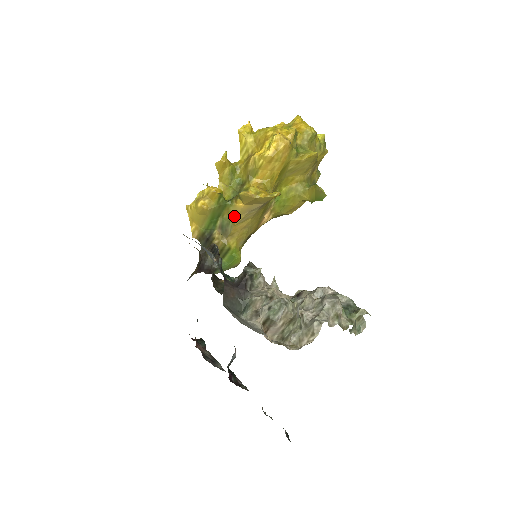
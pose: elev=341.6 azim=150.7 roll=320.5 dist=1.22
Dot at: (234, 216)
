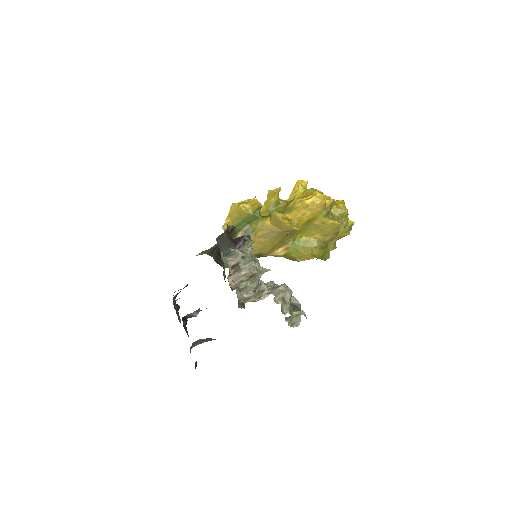
Dot at: (259, 229)
